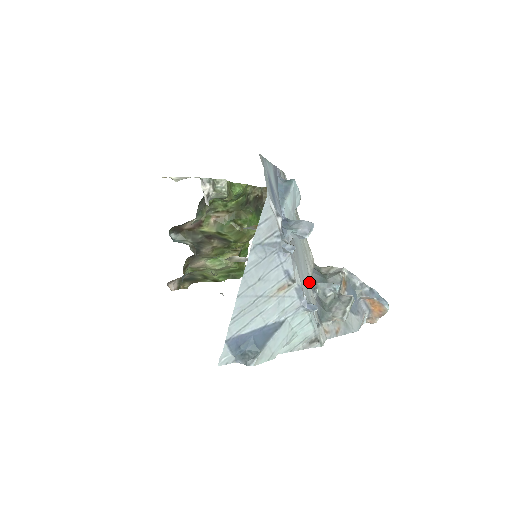
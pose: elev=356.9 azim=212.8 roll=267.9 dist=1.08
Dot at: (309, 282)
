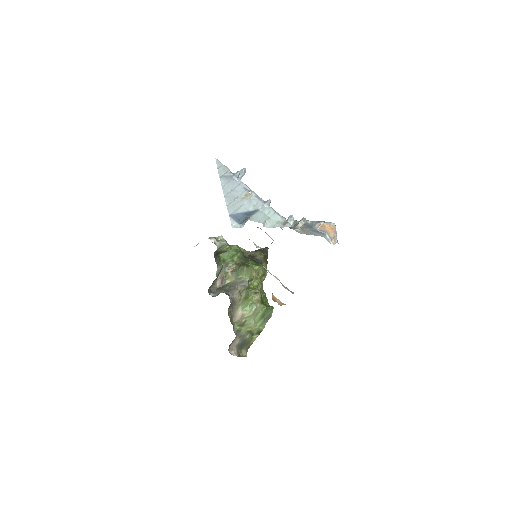
Dot at: occluded
